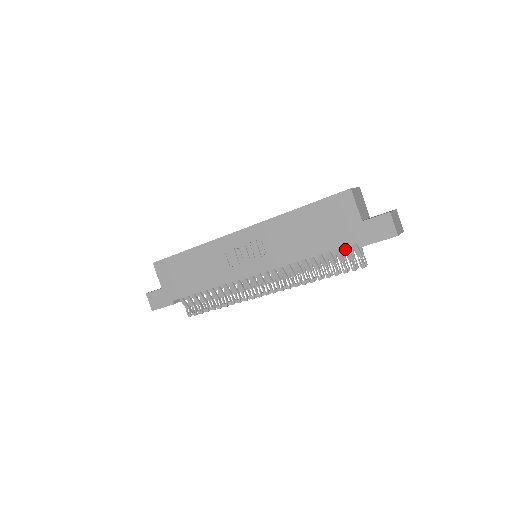
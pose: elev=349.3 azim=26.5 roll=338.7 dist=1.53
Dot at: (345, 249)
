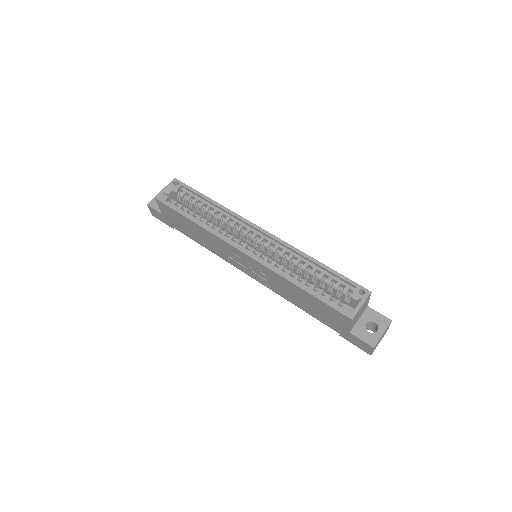
Dot at: occluded
